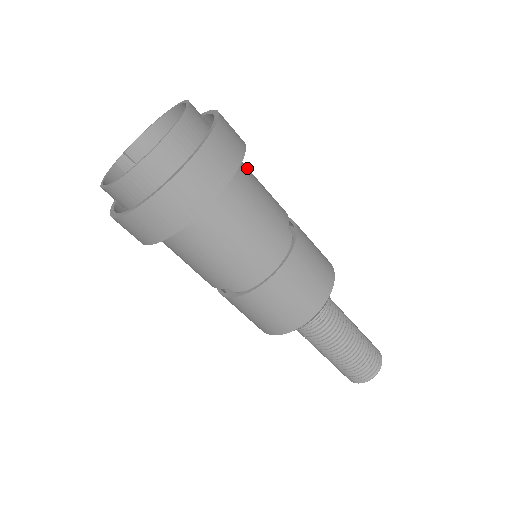
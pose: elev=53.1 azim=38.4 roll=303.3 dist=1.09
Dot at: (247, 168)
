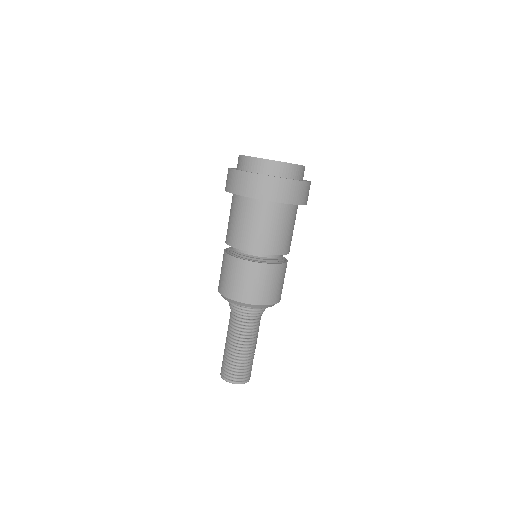
Dot at: (295, 215)
